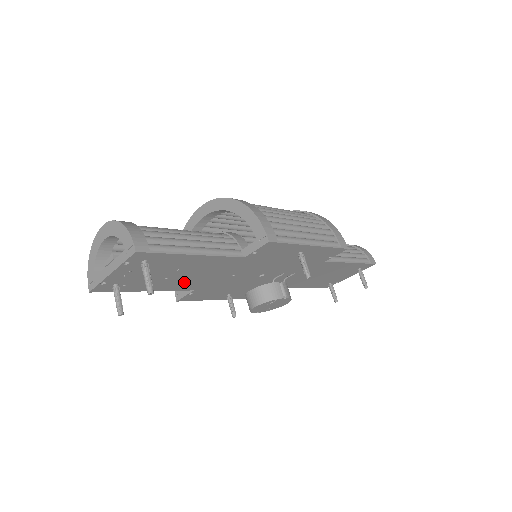
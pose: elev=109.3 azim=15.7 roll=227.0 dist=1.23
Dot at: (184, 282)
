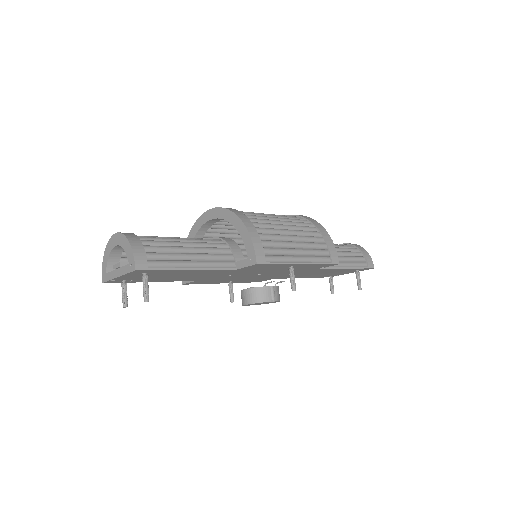
Dot at: (185, 278)
